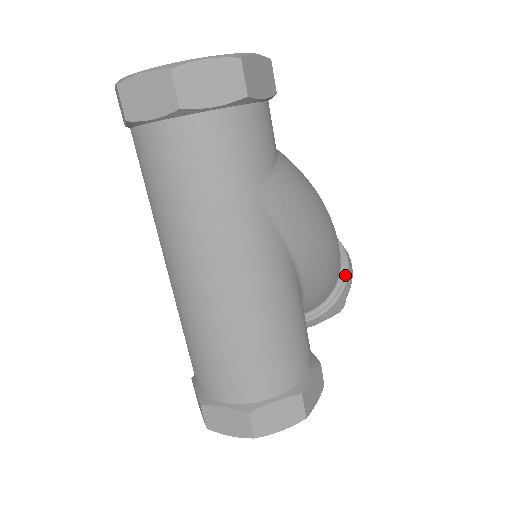
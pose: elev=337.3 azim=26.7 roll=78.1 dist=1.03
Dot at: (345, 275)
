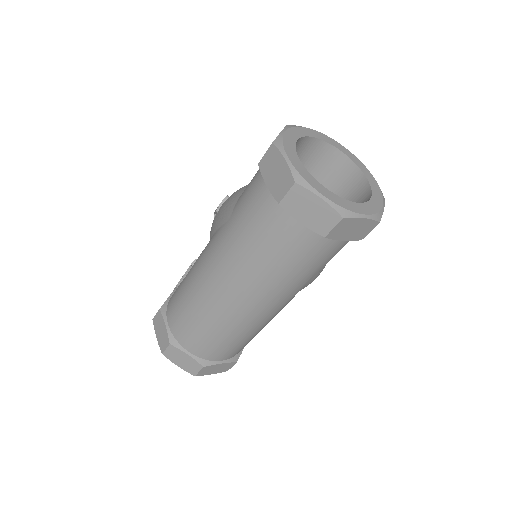
Dot at: occluded
